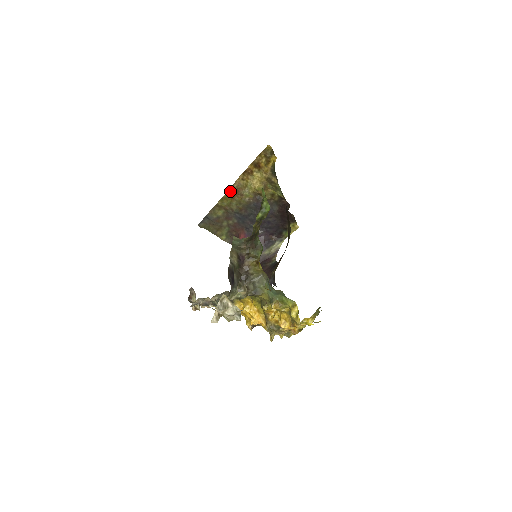
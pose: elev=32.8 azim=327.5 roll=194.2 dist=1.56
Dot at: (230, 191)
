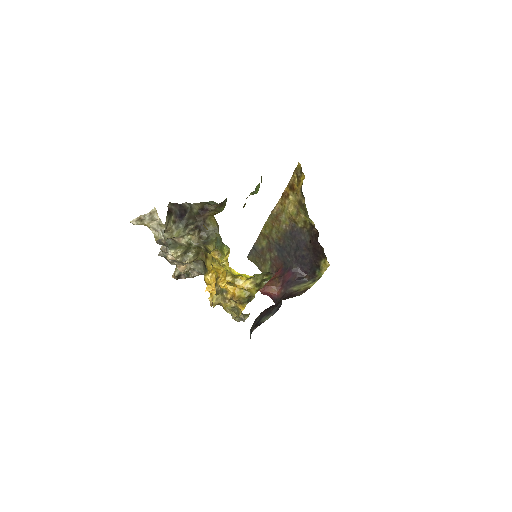
Dot at: (271, 217)
